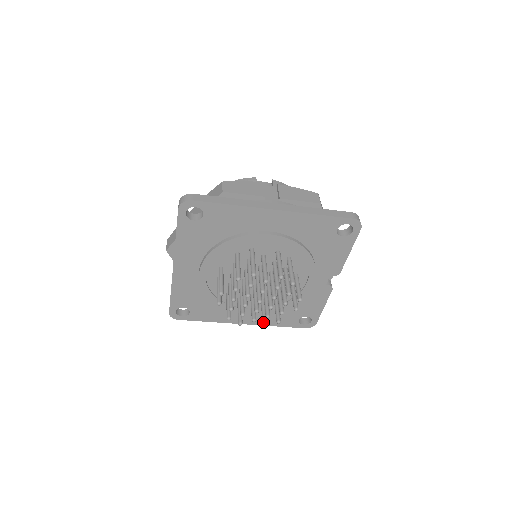
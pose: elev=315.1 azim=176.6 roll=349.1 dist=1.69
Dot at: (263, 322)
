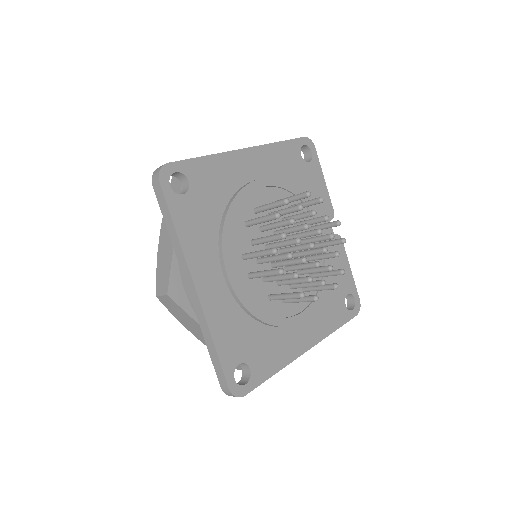
Dot at: (331, 285)
